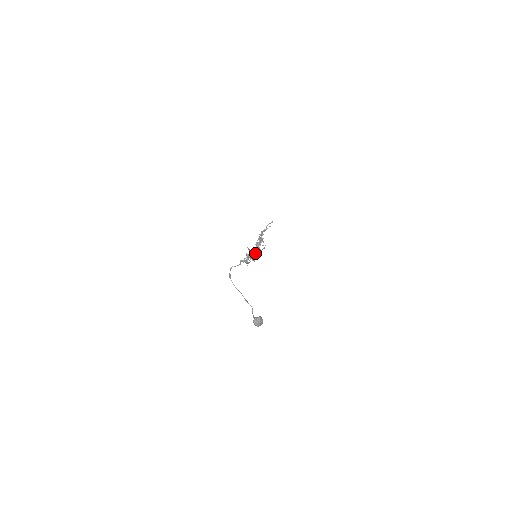
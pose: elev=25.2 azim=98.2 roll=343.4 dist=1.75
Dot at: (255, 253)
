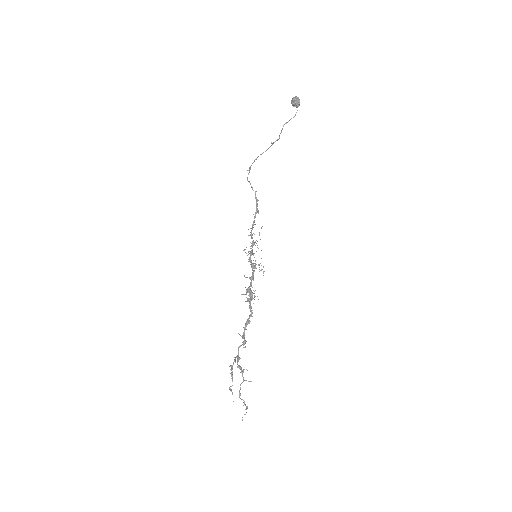
Dot at: (253, 263)
